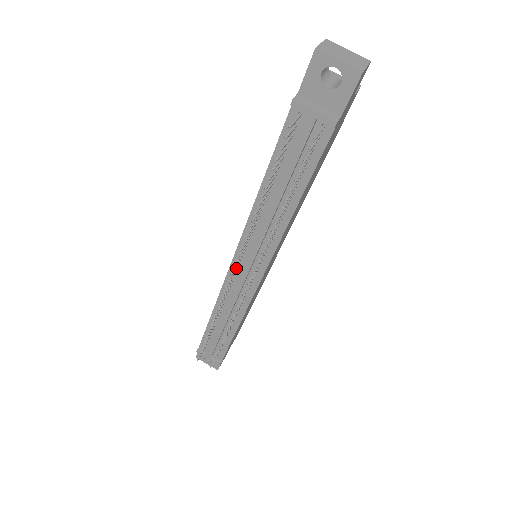
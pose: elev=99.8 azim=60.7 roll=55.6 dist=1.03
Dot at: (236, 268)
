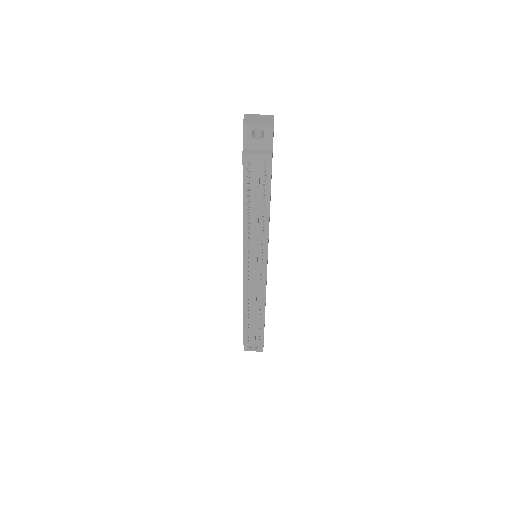
Dot at: (248, 268)
